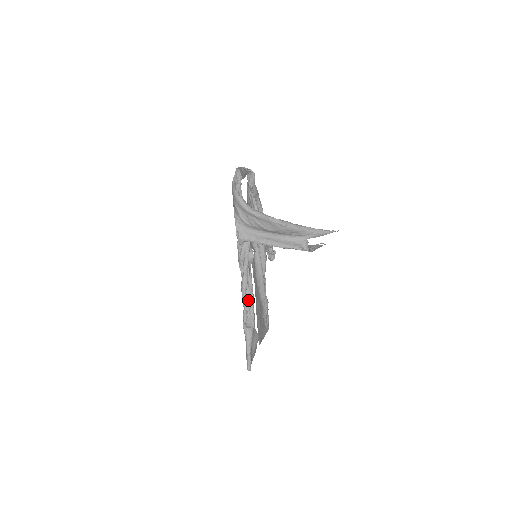
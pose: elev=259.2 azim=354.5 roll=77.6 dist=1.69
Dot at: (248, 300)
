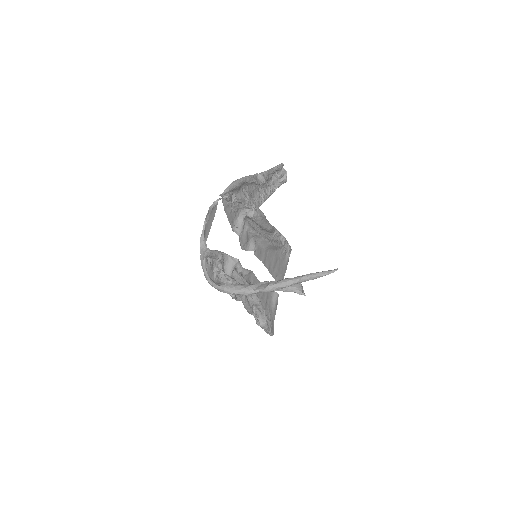
Dot at: (256, 306)
